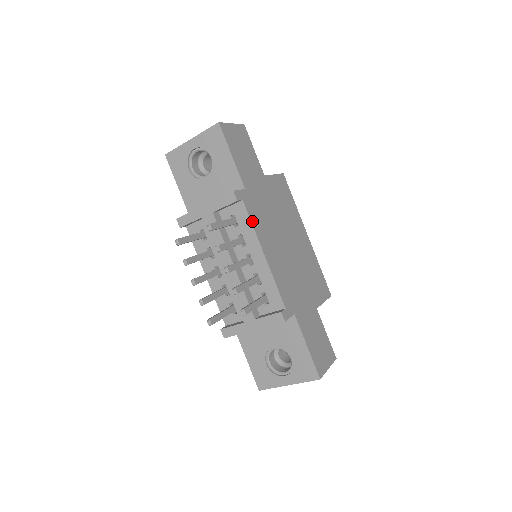
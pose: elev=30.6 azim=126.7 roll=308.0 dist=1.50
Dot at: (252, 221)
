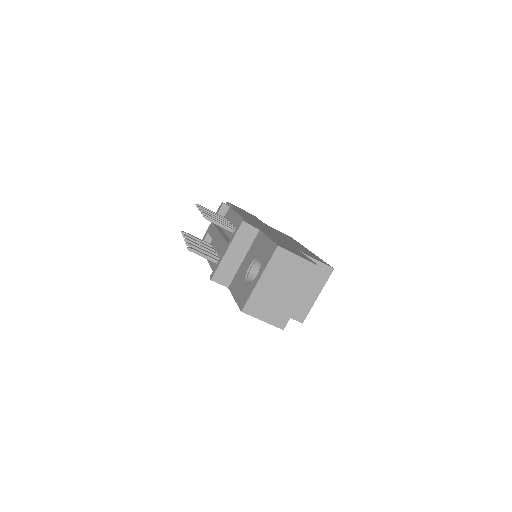
Dot at: occluded
